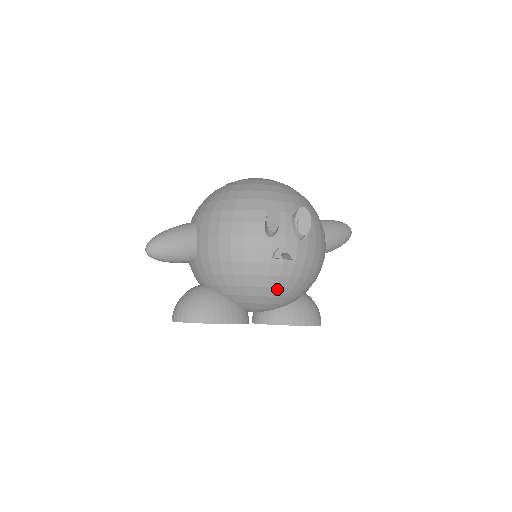
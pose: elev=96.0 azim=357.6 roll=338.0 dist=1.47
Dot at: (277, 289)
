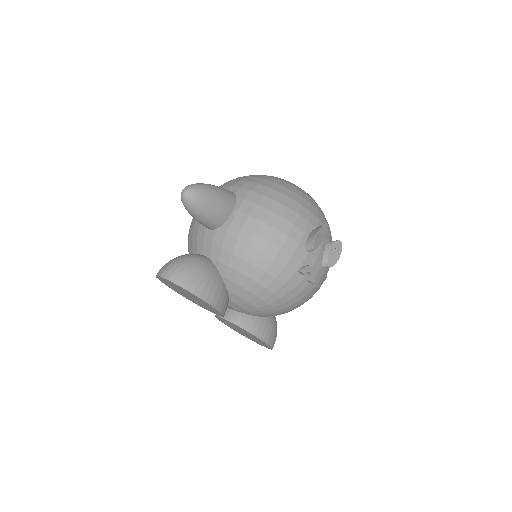
Dot at: (279, 300)
